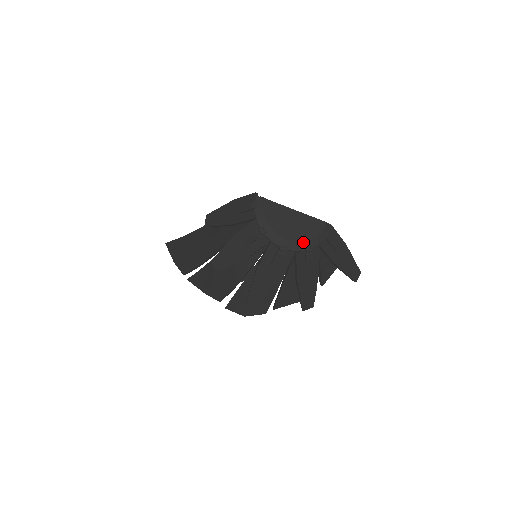
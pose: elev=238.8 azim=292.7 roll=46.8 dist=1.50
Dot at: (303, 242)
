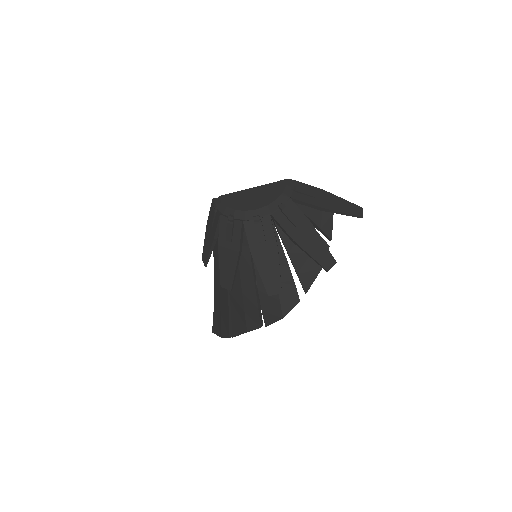
Dot at: (272, 203)
